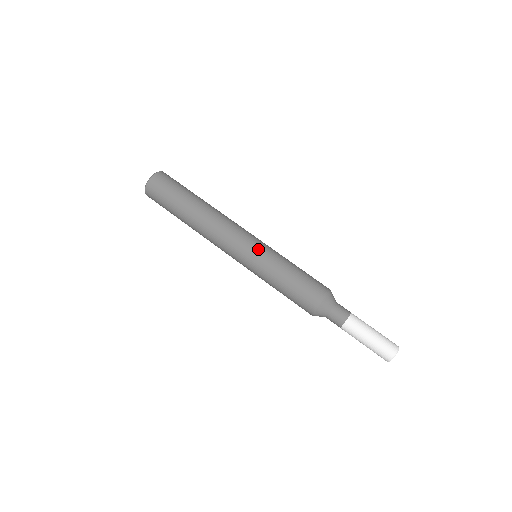
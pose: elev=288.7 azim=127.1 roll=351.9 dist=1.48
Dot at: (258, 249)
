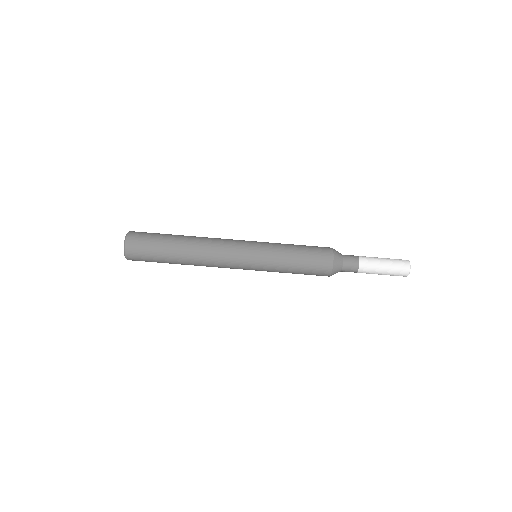
Dot at: (257, 243)
